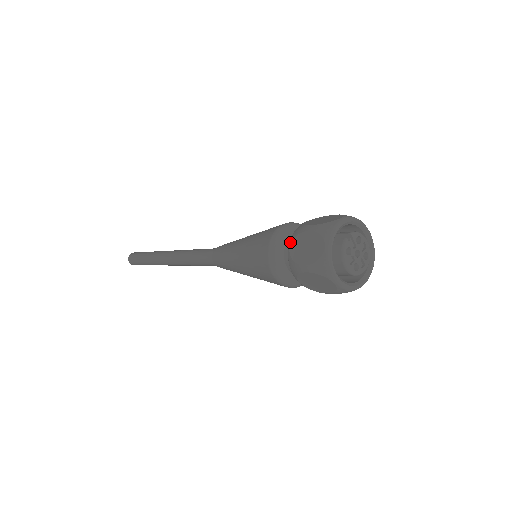
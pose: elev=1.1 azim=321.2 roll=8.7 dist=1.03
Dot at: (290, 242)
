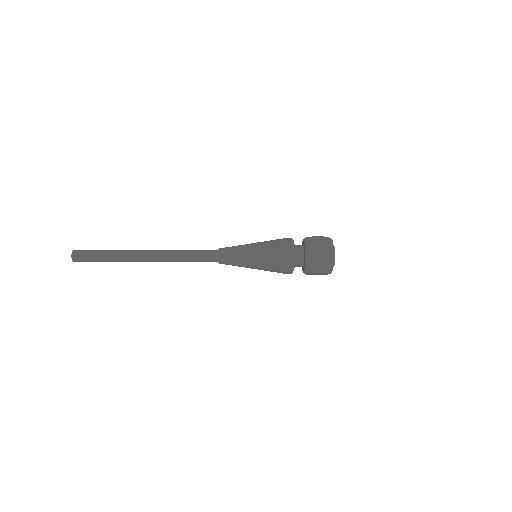
Dot at: occluded
